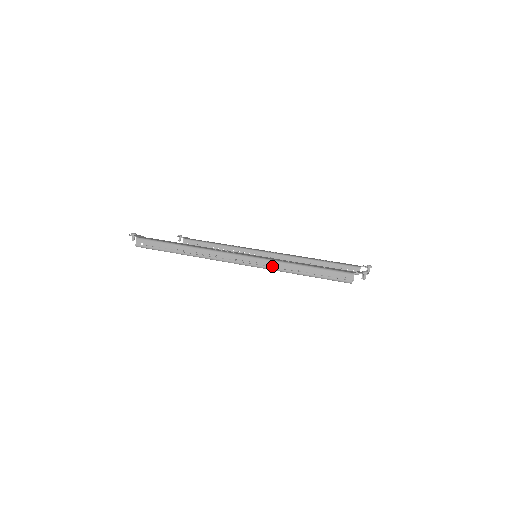
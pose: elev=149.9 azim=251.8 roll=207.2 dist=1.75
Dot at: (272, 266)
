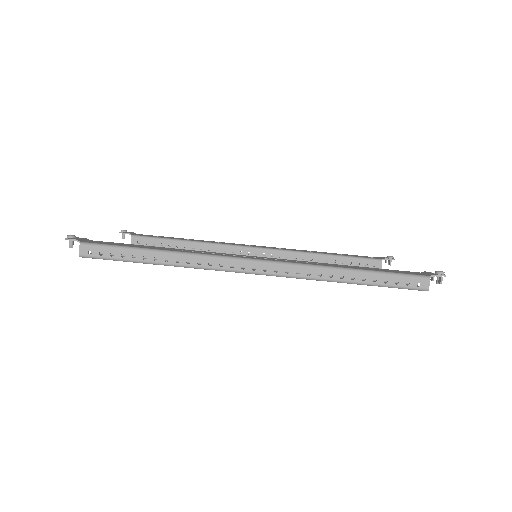
Dot at: (311, 274)
